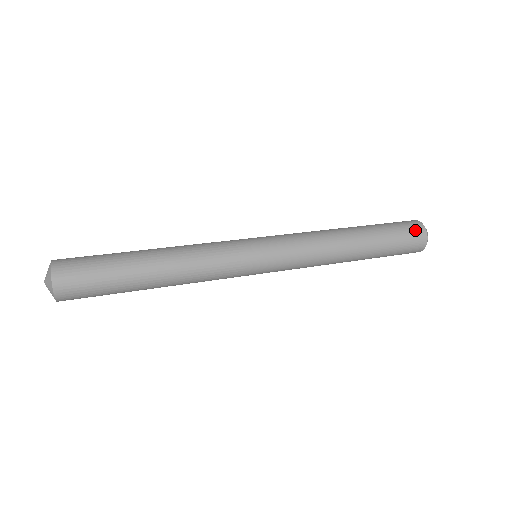
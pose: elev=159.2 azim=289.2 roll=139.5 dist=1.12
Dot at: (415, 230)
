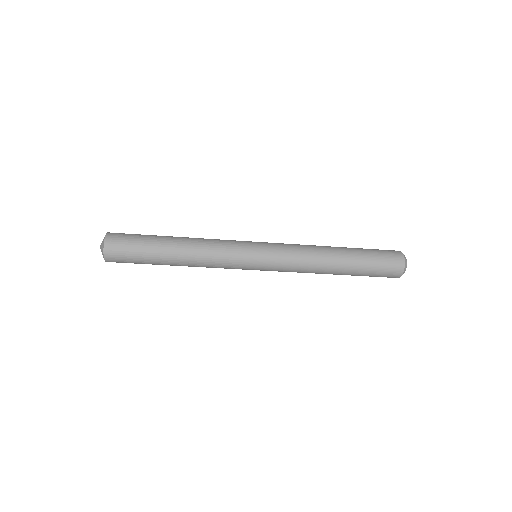
Dot at: (393, 253)
